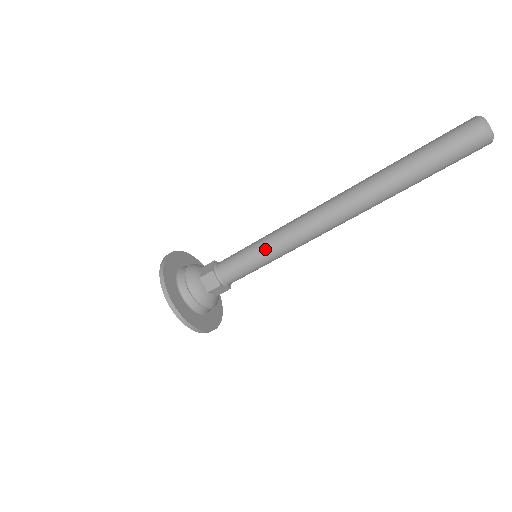
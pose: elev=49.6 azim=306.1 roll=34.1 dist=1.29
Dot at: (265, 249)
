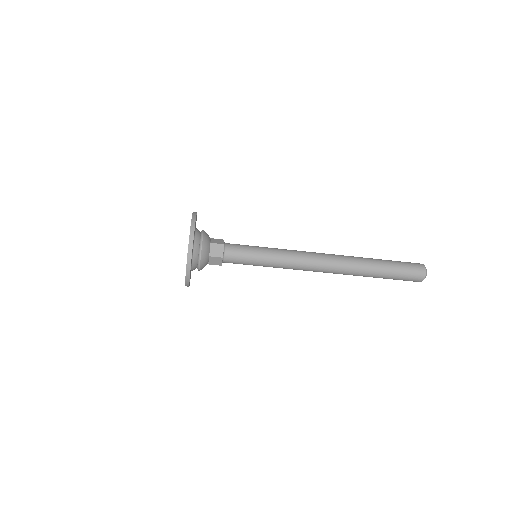
Dot at: (271, 255)
